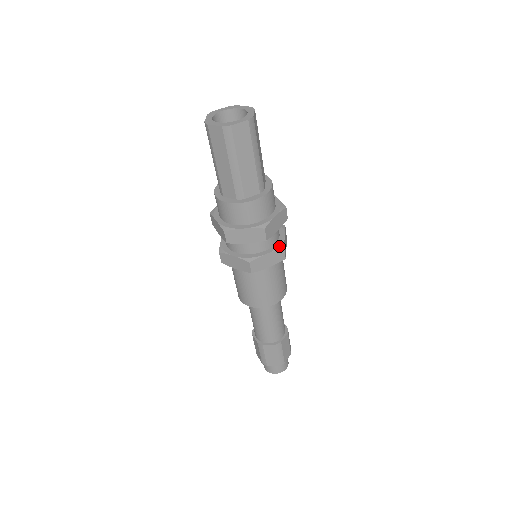
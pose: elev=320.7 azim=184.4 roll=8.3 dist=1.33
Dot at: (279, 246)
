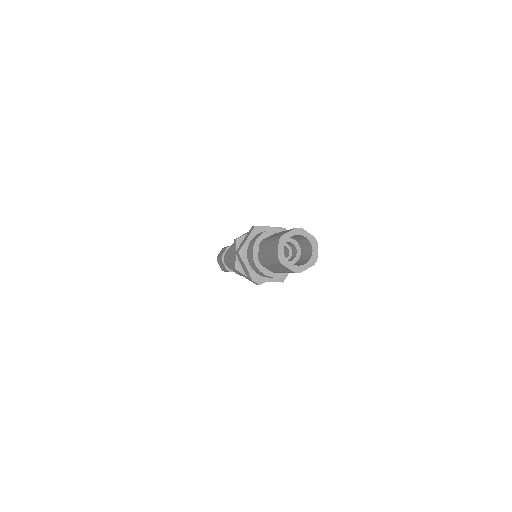
Dot at: occluded
